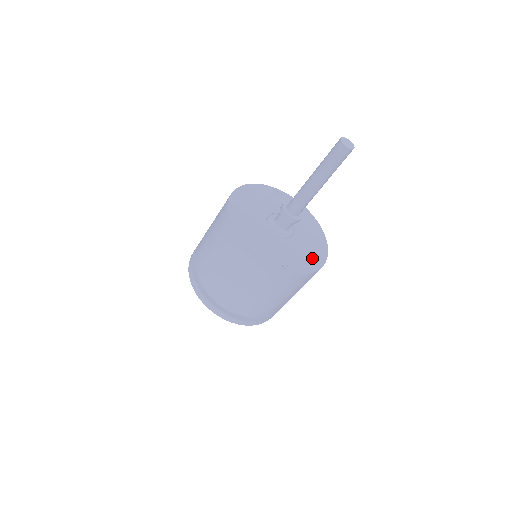
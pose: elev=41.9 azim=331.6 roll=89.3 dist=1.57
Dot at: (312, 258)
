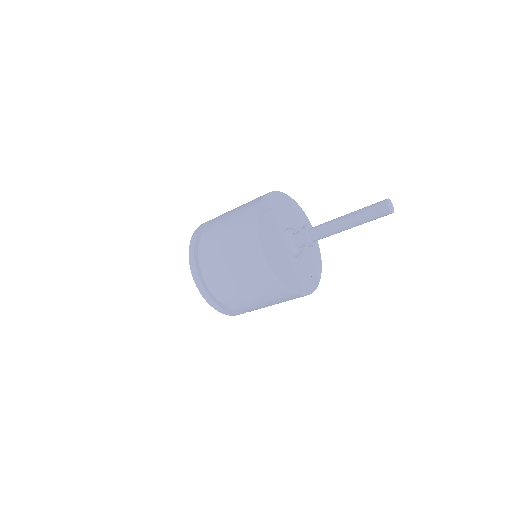
Dot at: (314, 247)
